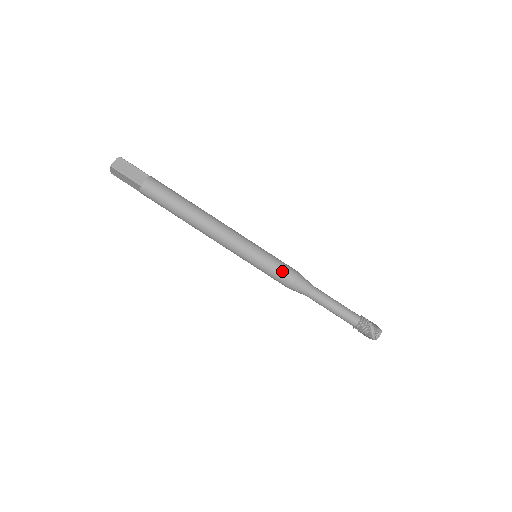
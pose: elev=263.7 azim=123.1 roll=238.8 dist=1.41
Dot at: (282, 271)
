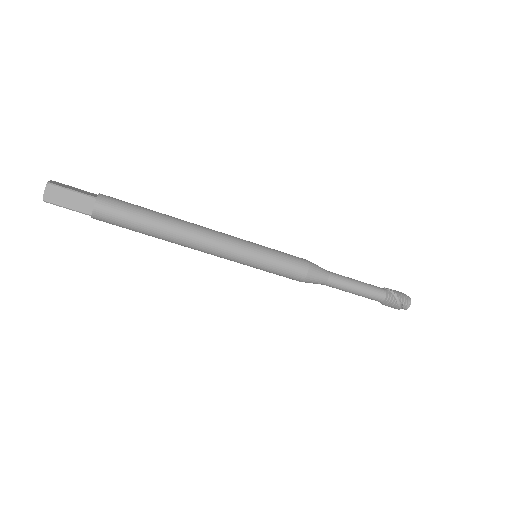
Dot at: (289, 272)
